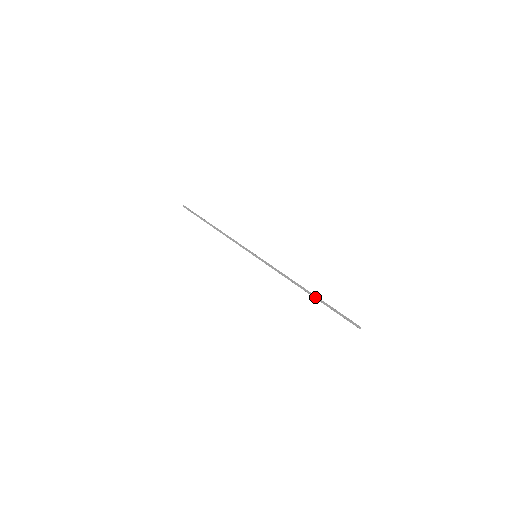
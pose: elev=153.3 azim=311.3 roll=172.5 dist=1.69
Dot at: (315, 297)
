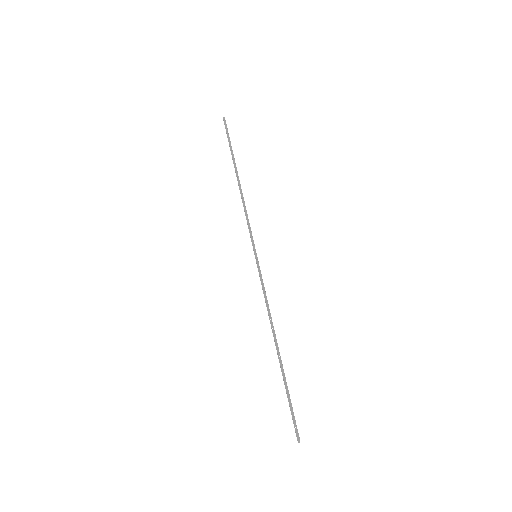
Dot at: (280, 364)
